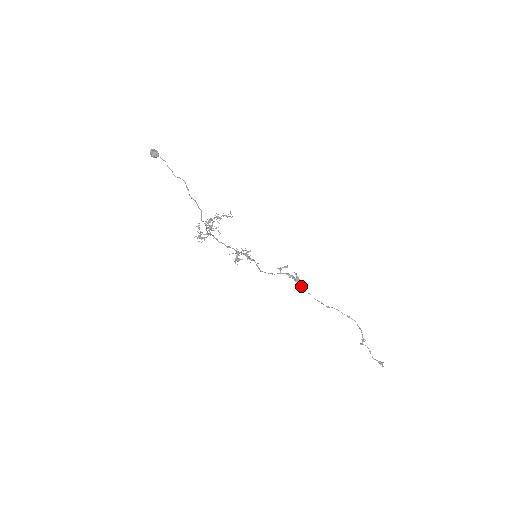
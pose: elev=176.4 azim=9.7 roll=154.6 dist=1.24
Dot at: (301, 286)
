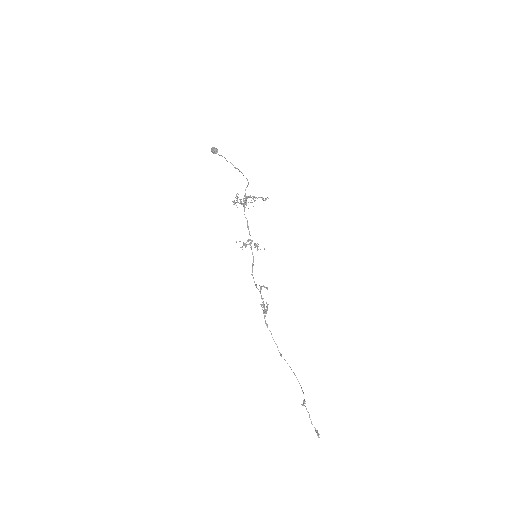
Dot at: (265, 321)
